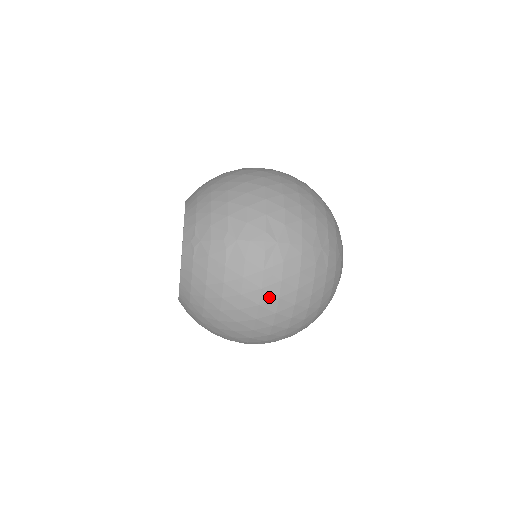
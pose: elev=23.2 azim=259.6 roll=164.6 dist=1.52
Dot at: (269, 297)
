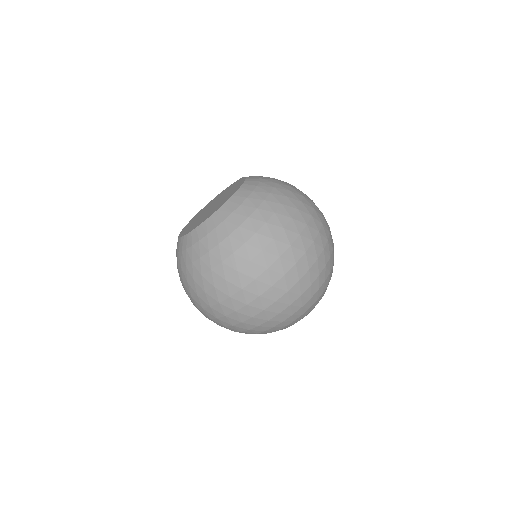
Dot at: (317, 218)
